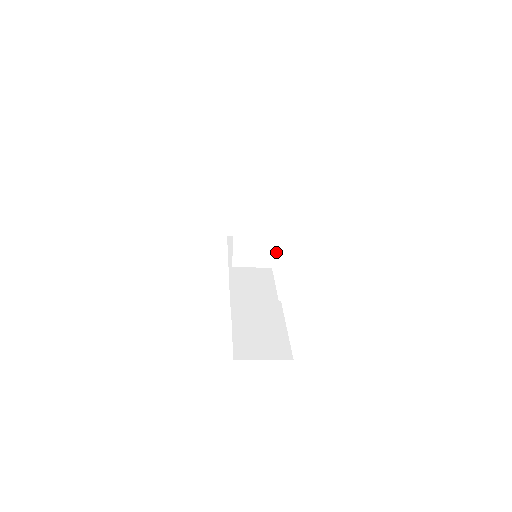
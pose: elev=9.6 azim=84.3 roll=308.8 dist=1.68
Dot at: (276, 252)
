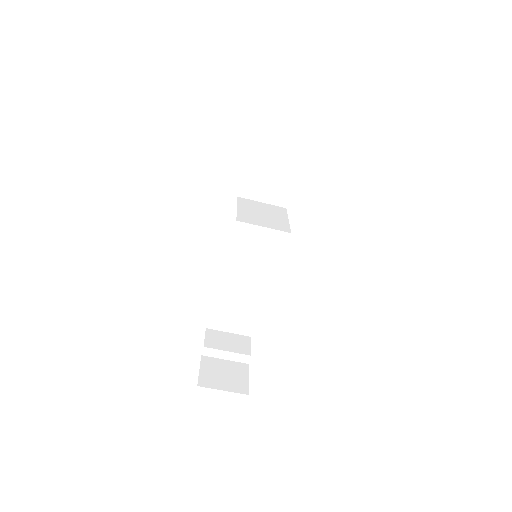
Dot at: (279, 223)
